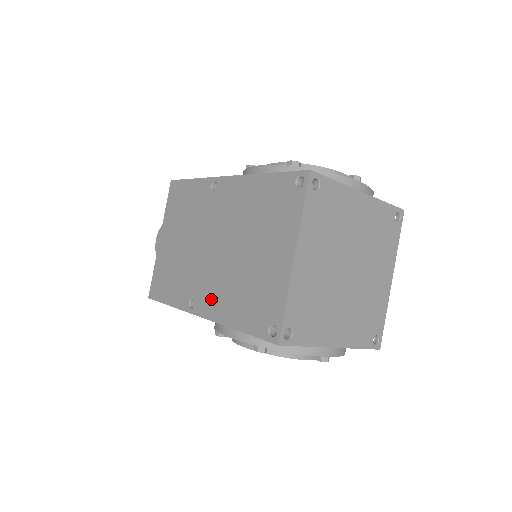
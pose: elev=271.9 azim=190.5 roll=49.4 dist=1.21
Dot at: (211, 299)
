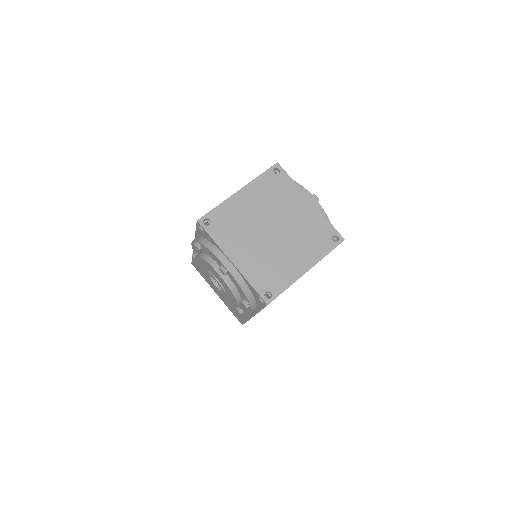
Dot at: occluded
